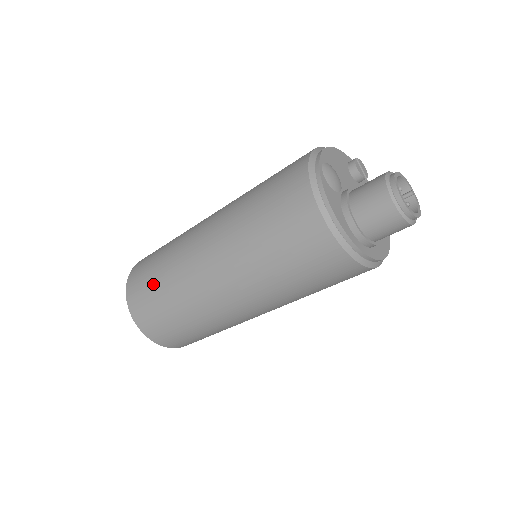
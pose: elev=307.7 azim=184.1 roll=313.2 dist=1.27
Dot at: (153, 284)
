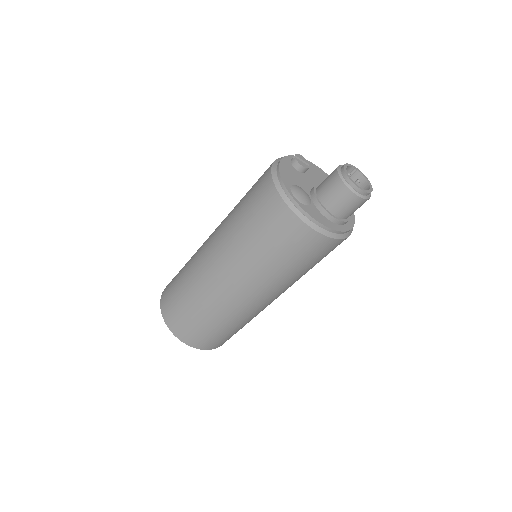
Dot at: (198, 322)
